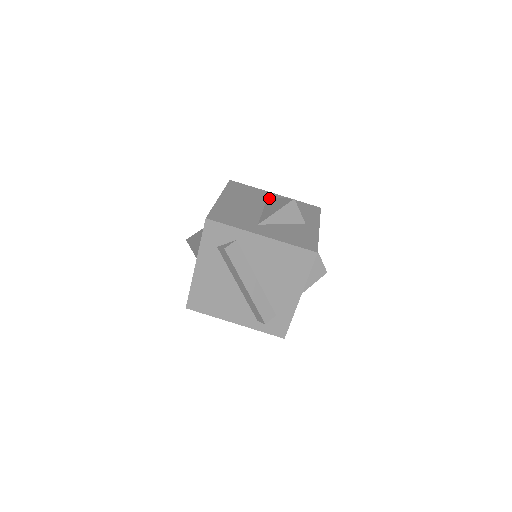
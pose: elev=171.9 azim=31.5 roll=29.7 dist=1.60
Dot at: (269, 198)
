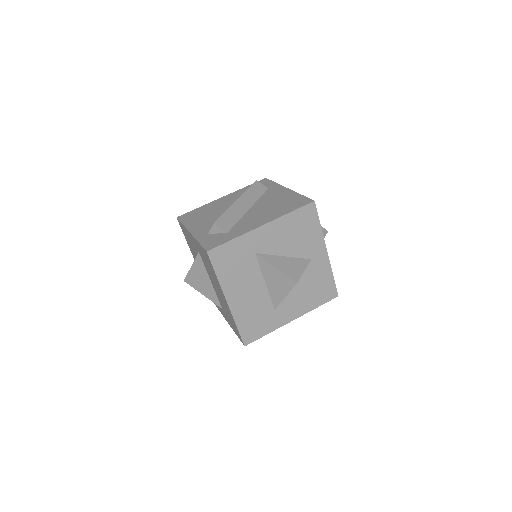
Dot at: occluded
